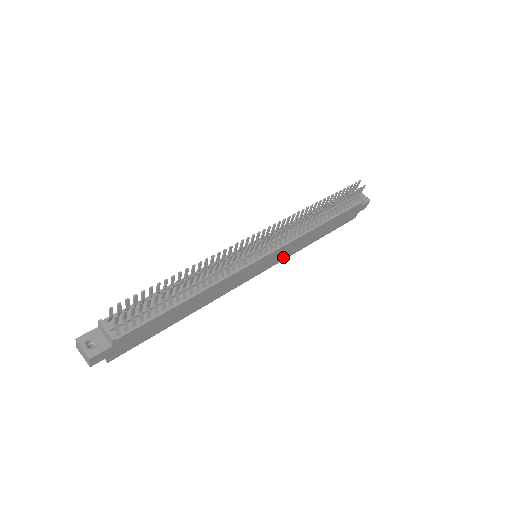
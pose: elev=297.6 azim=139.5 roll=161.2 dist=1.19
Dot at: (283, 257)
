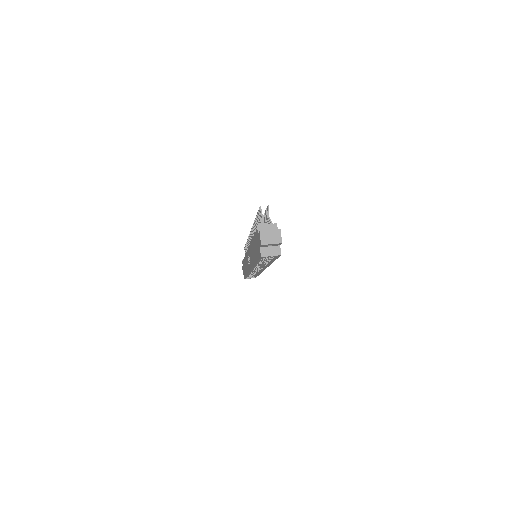
Dot at: occluded
